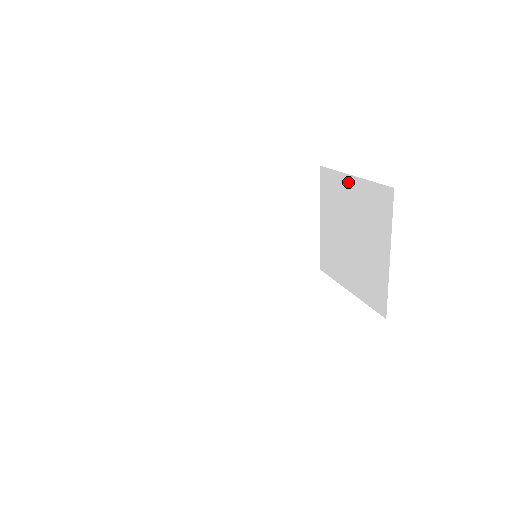
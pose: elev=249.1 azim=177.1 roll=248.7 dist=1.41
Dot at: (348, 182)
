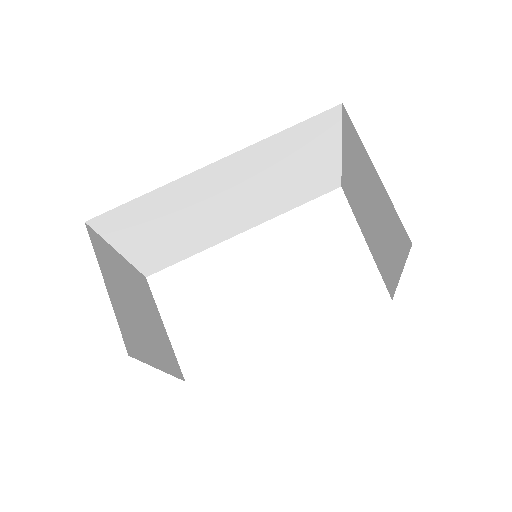
Dot at: (370, 166)
